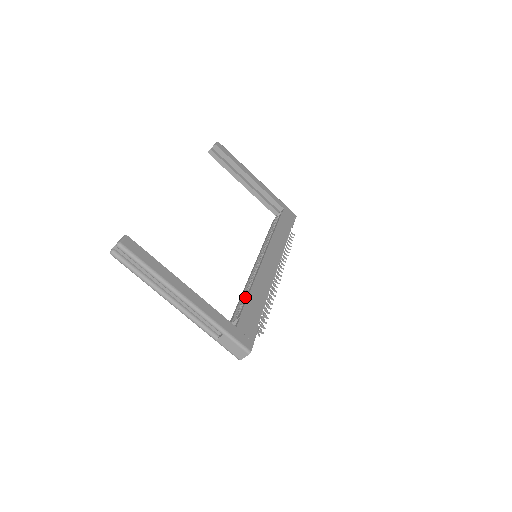
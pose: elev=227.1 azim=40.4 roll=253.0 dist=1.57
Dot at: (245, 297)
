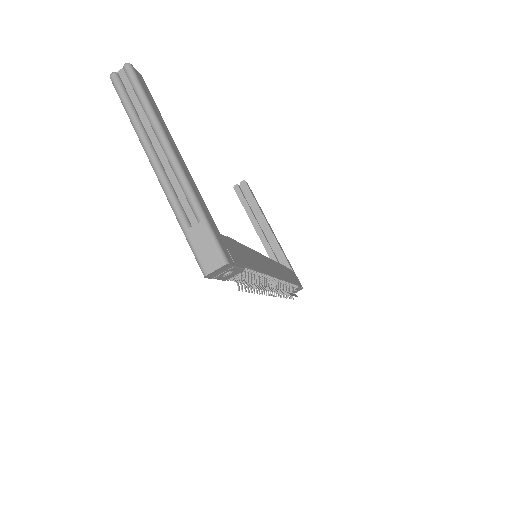
Dot at: occluded
